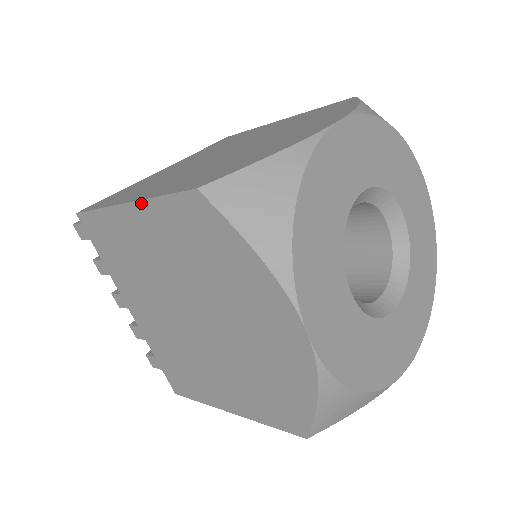
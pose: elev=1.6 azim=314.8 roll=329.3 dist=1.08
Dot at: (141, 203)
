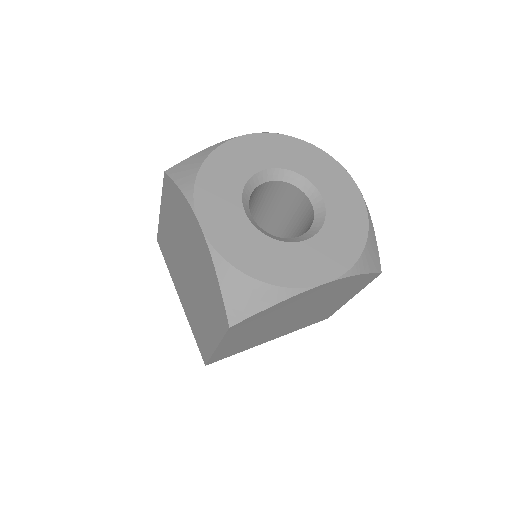
Dot at: (161, 203)
